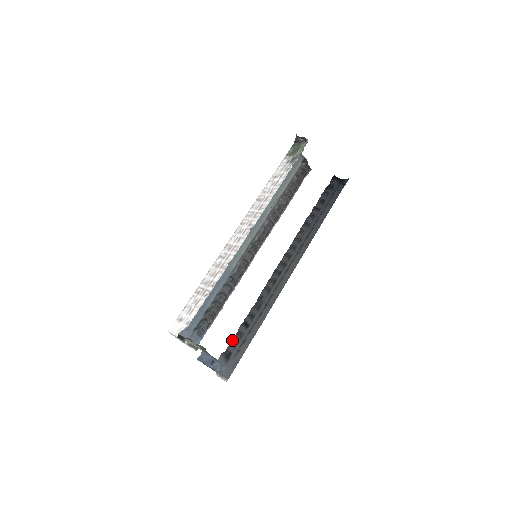
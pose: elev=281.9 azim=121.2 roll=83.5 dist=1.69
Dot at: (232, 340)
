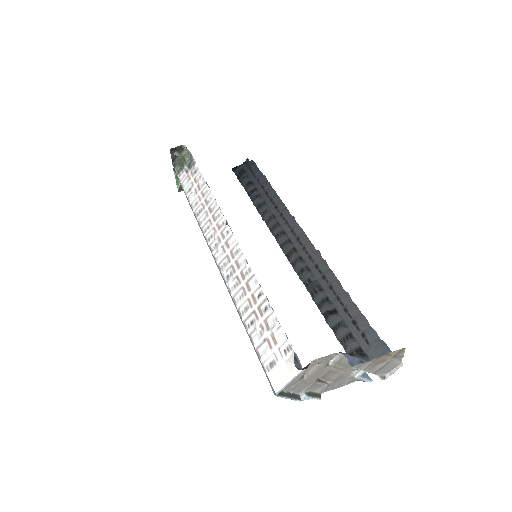
Dot at: (340, 341)
